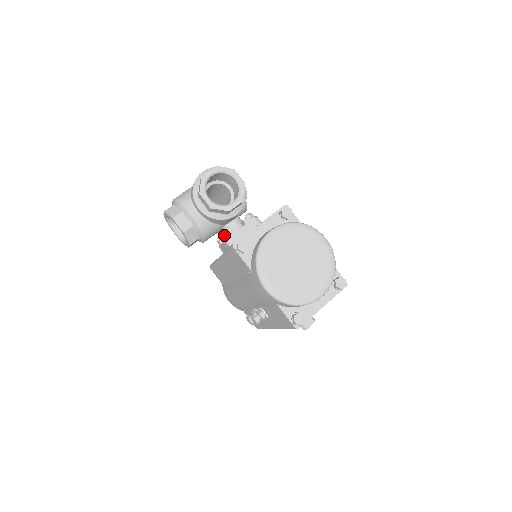
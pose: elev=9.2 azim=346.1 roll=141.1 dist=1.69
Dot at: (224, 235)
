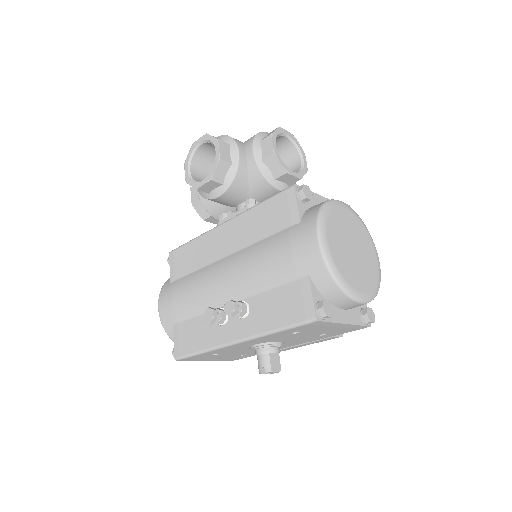
Dot at: (251, 201)
